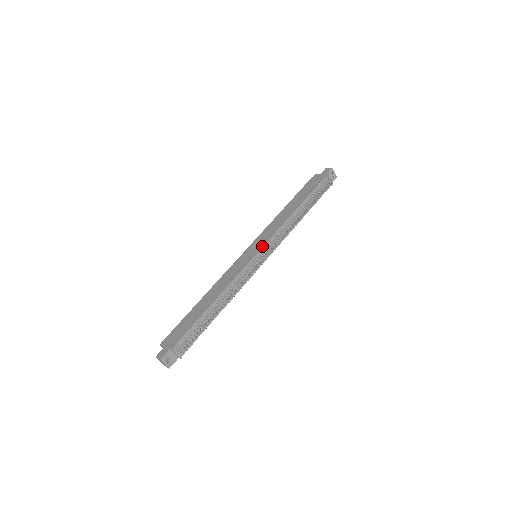
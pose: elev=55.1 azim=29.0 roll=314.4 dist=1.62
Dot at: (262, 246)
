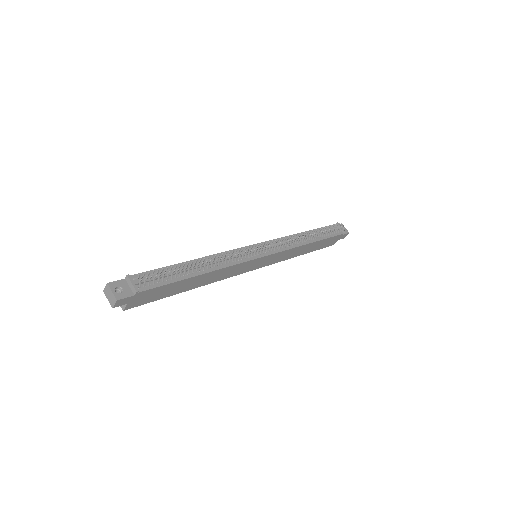
Dot at: (262, 242)
